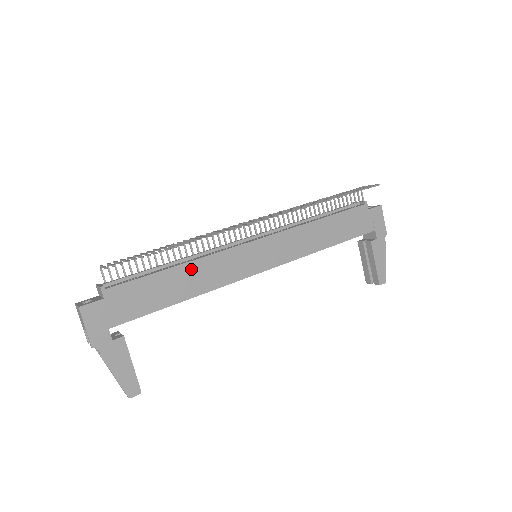
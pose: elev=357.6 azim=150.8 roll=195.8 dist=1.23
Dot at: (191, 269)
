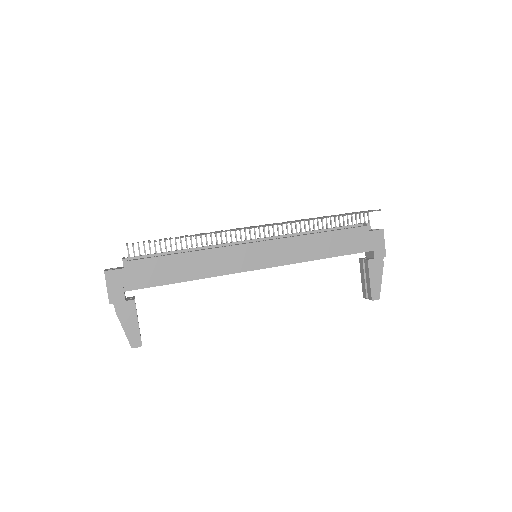
Dot at: (196, 257)
